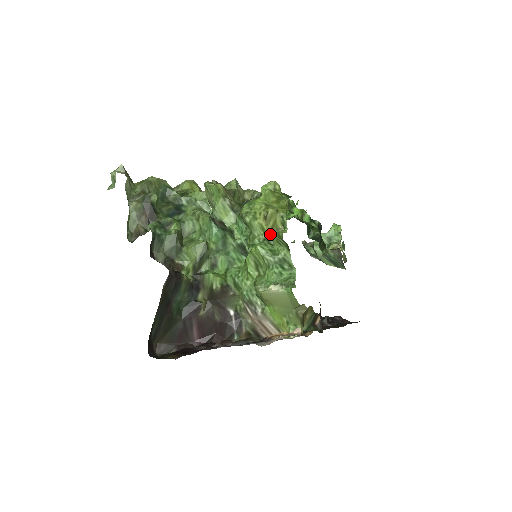
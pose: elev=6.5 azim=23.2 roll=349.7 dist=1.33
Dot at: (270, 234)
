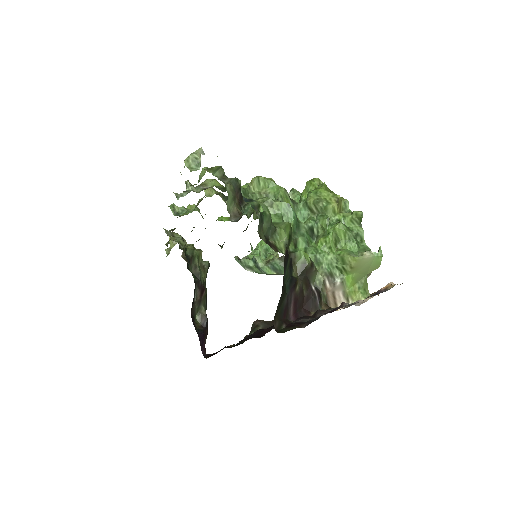
Dot at: (341, 216)
